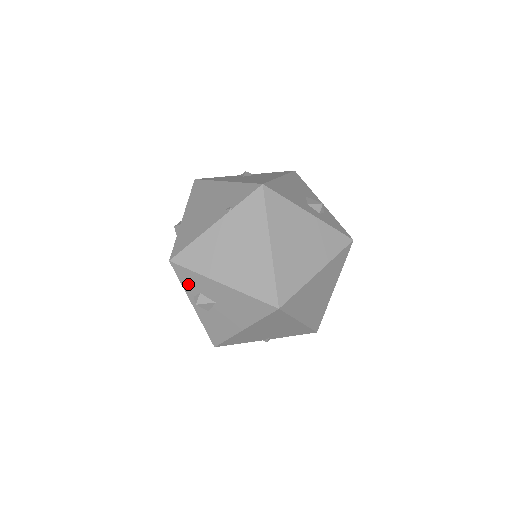
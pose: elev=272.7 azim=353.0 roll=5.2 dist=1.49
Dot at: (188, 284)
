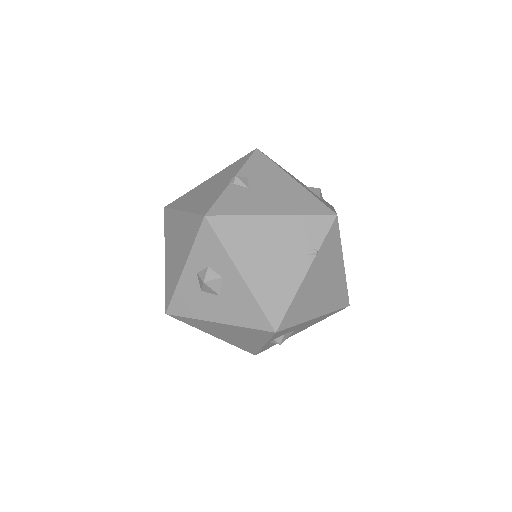
Dot at: occluded
